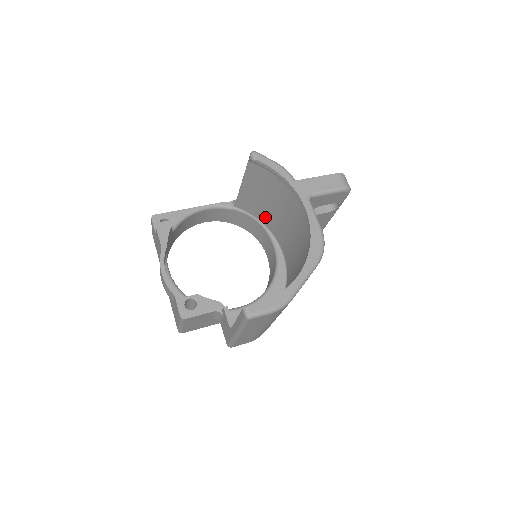
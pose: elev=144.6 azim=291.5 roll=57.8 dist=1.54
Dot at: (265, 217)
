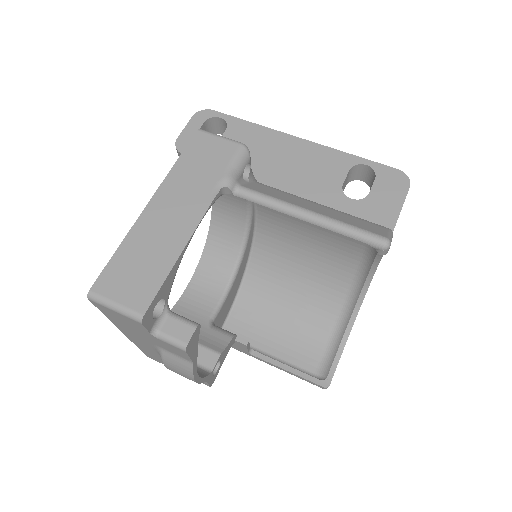
Dot at: occluded
